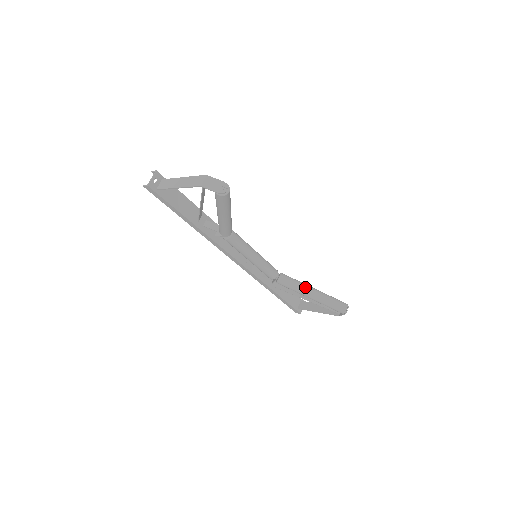
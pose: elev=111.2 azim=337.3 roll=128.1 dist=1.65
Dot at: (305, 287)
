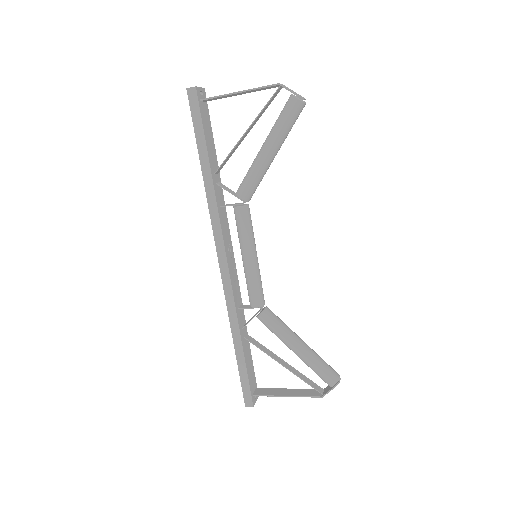
Dot at: (294, 332)
